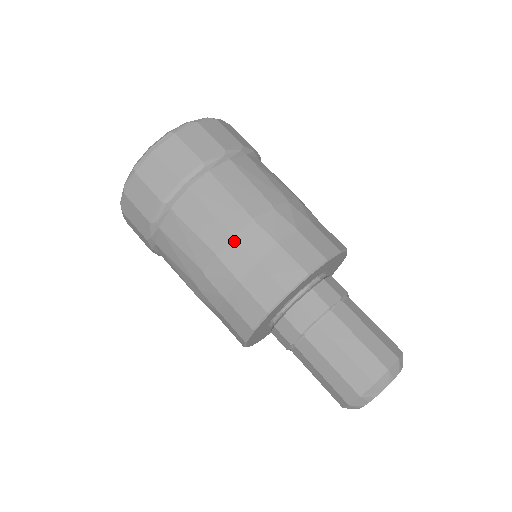
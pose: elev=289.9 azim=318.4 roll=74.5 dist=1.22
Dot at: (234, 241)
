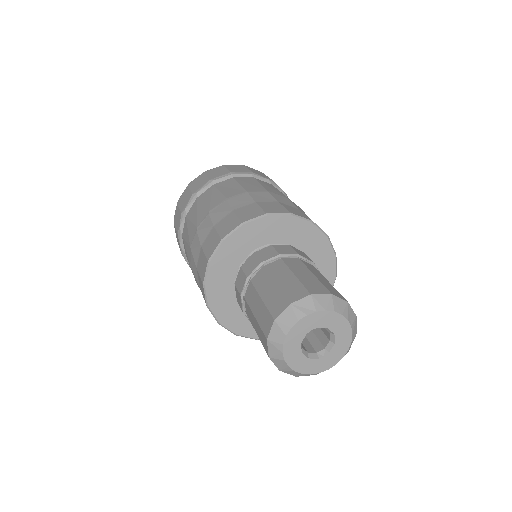
Dot at: (246, 193)
